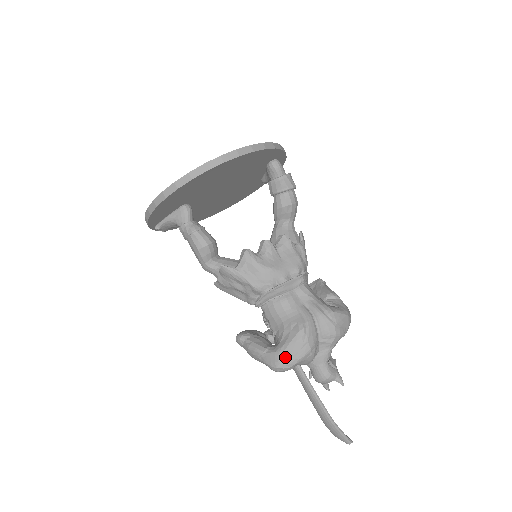
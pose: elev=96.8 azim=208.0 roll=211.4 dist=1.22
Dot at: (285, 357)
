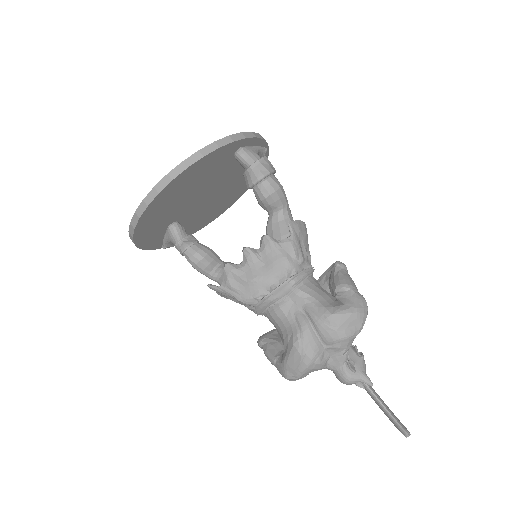
Dot at: (289, 369)
